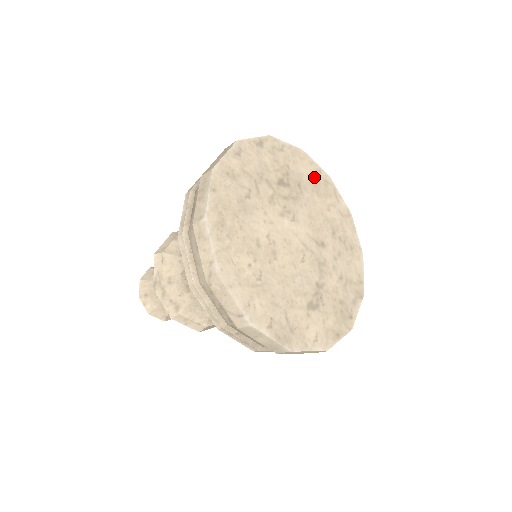
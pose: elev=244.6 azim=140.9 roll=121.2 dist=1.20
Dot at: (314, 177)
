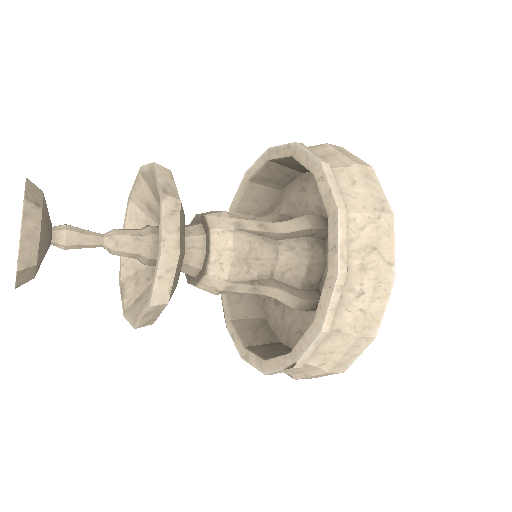
Dot at: occluded
